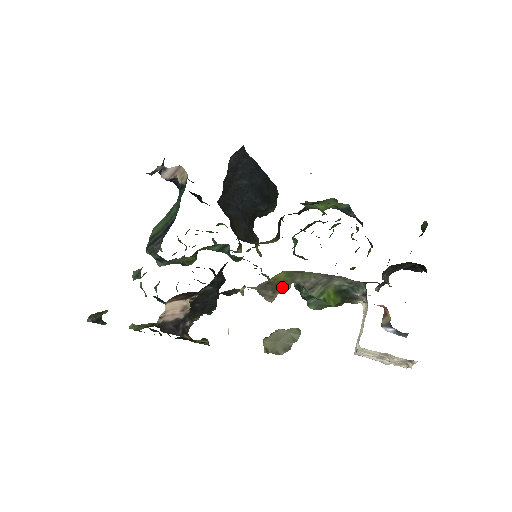
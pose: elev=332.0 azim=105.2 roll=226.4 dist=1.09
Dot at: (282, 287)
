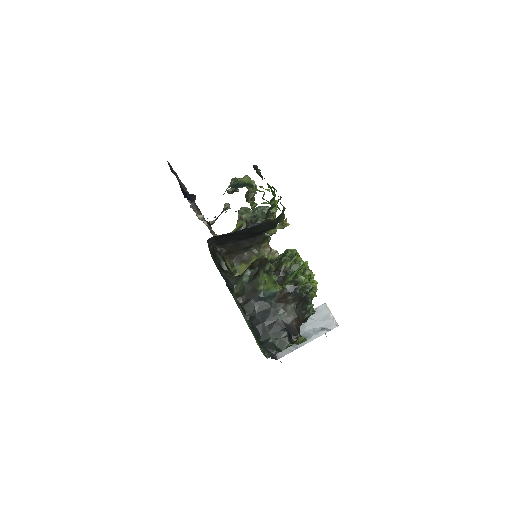
Dot at: occluded
